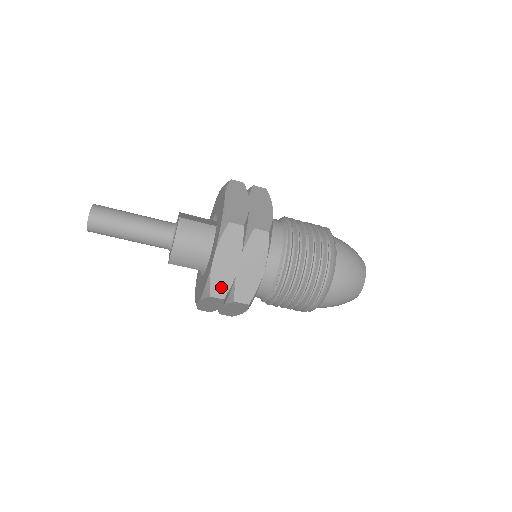
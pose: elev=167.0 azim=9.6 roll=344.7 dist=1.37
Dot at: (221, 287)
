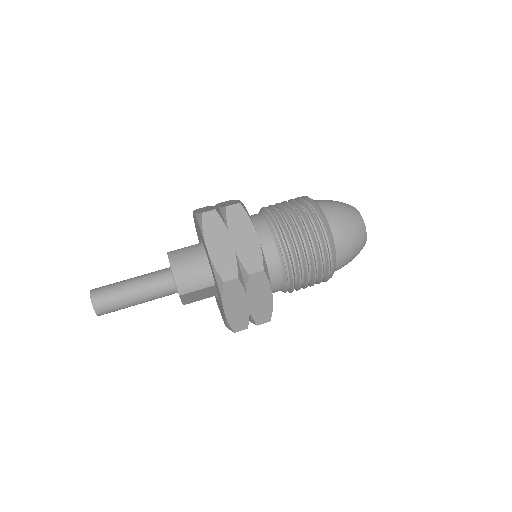
Dot at: (228, 268)
